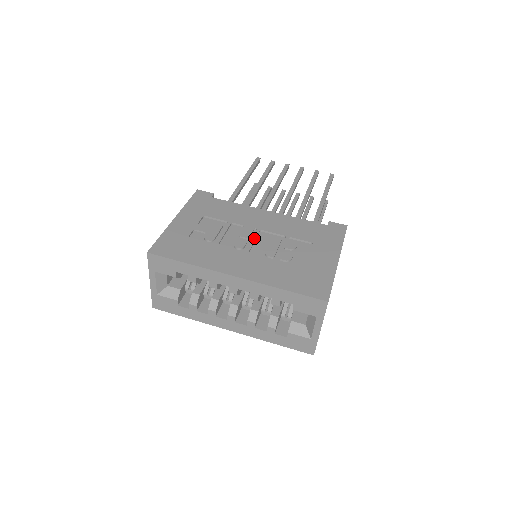
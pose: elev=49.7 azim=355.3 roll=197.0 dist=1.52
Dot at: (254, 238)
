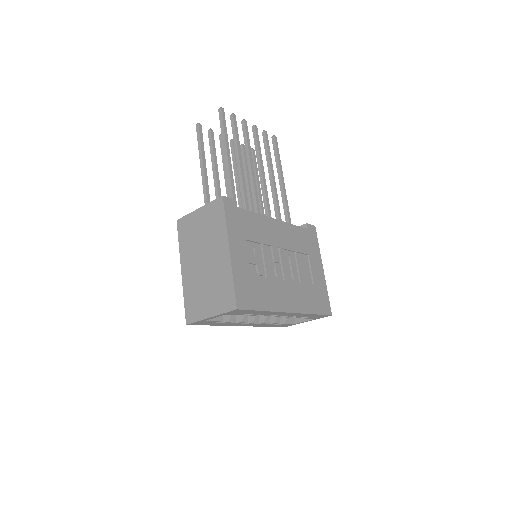
Dot at: (283, 261)
